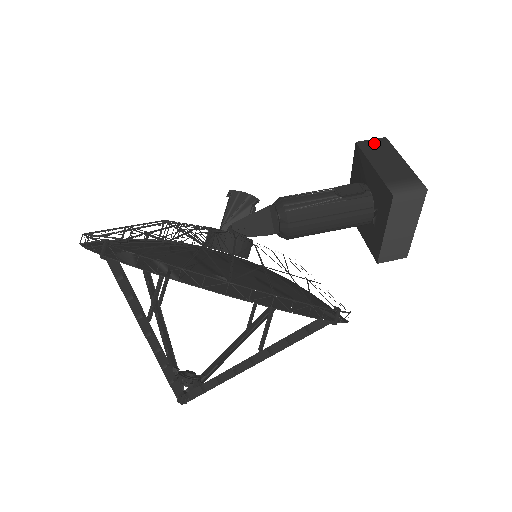
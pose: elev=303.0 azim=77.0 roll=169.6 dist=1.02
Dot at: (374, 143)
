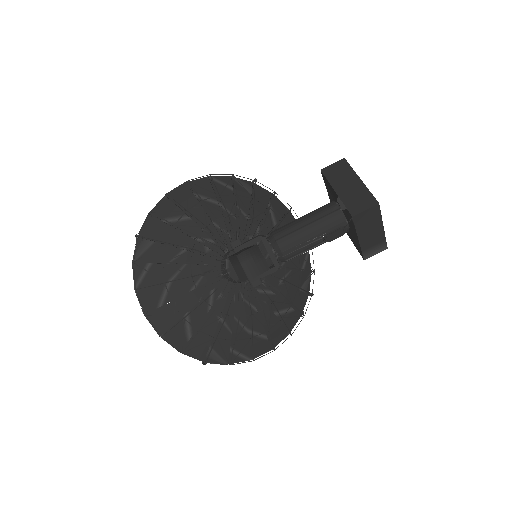
Dot at: (367, 214)
